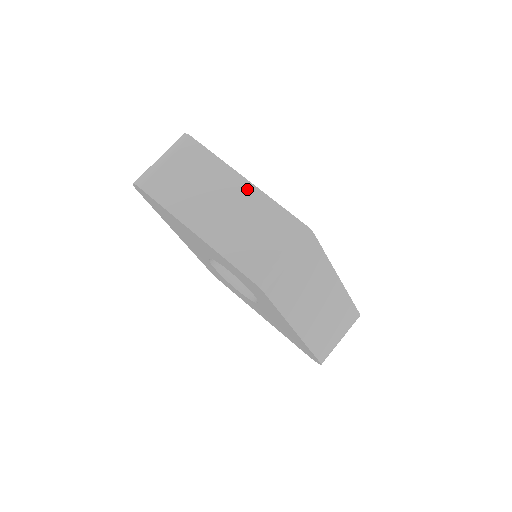
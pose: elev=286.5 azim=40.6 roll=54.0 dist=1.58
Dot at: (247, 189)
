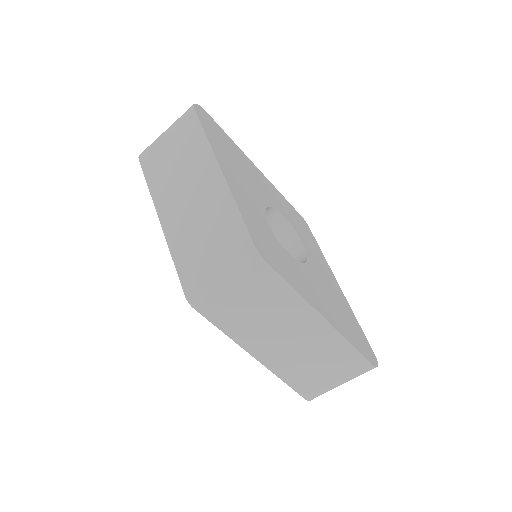
Dot at: (218, 184)
